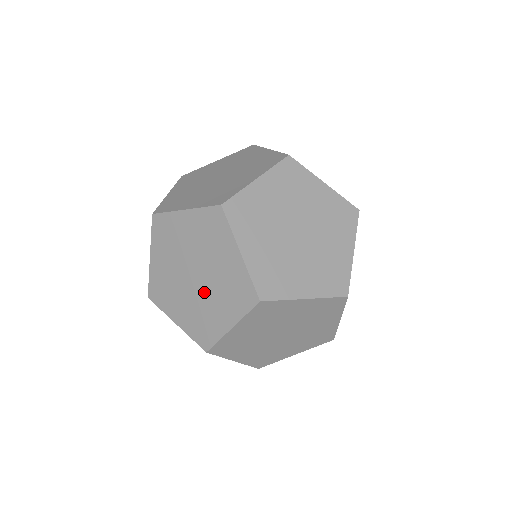
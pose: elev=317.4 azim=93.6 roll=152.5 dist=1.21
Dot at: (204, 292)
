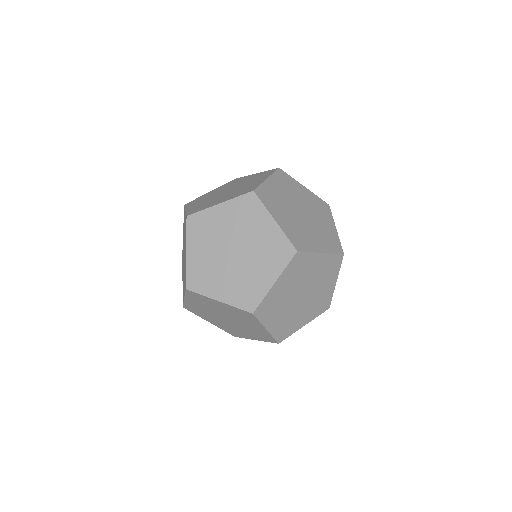
Dot at: (245, 262)
